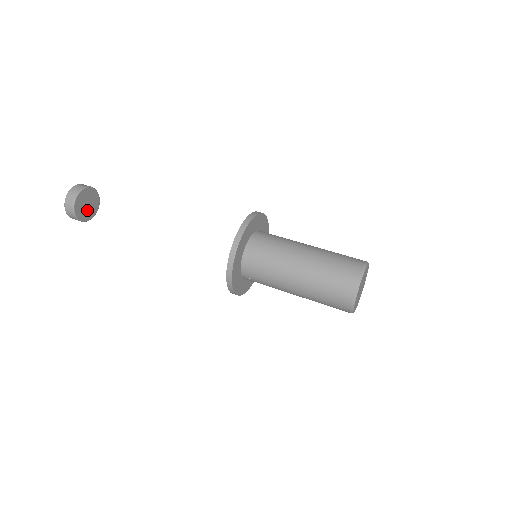
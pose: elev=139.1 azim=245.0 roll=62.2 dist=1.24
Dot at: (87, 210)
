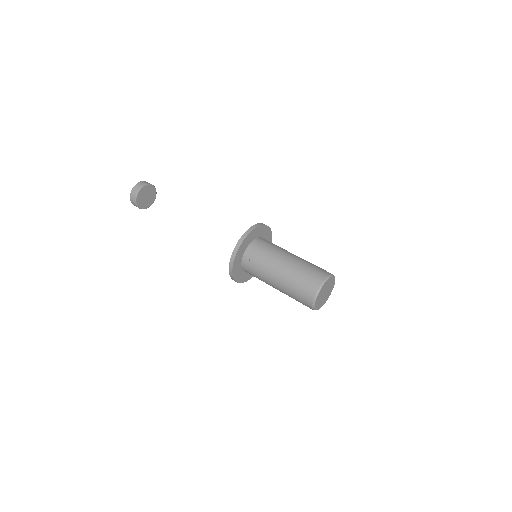
Dot at: (143, 200)
